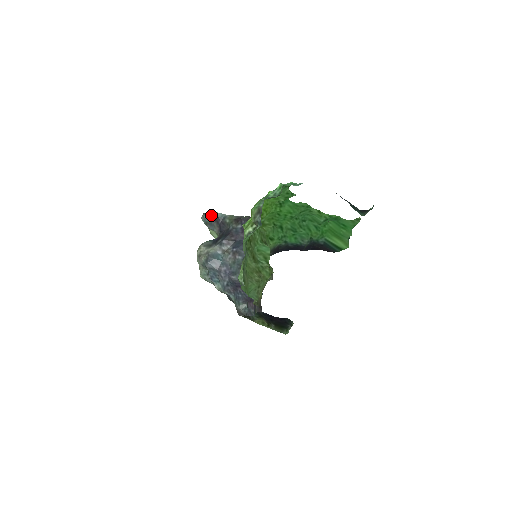
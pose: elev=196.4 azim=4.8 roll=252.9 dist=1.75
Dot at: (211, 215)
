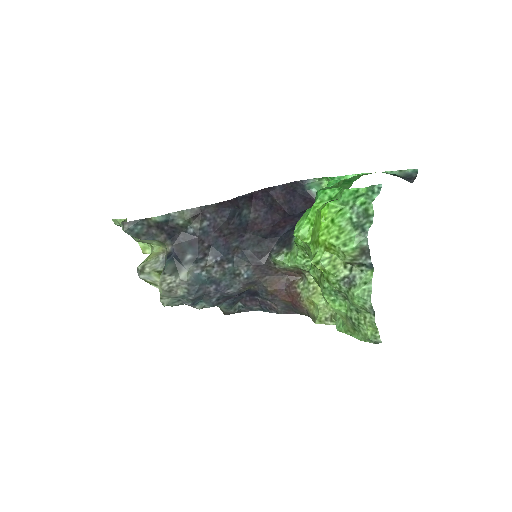
Dot at: (144, 222)
